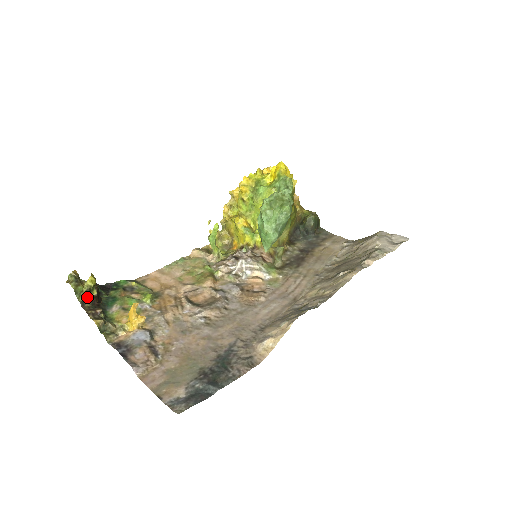
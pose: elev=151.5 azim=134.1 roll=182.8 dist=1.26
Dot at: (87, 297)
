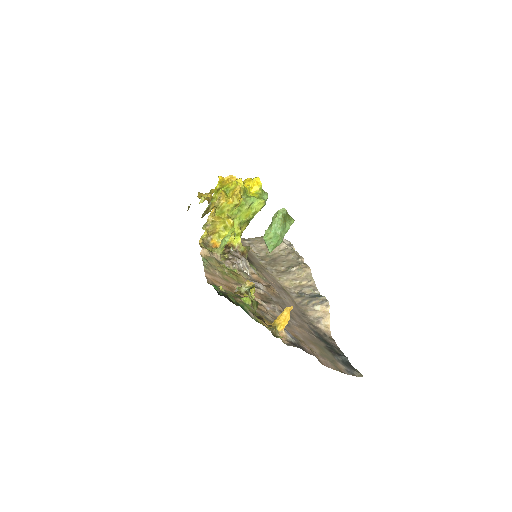
Dot at: occluded
